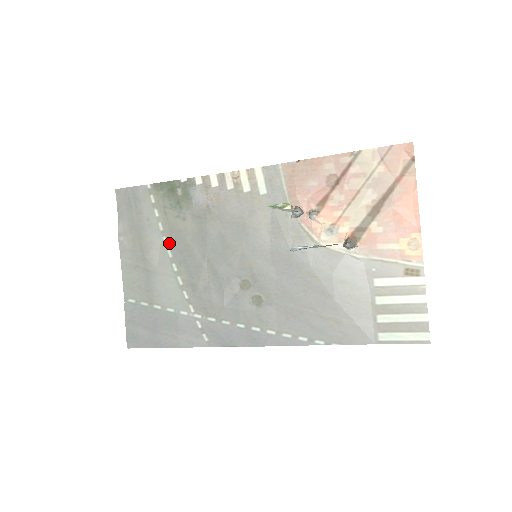
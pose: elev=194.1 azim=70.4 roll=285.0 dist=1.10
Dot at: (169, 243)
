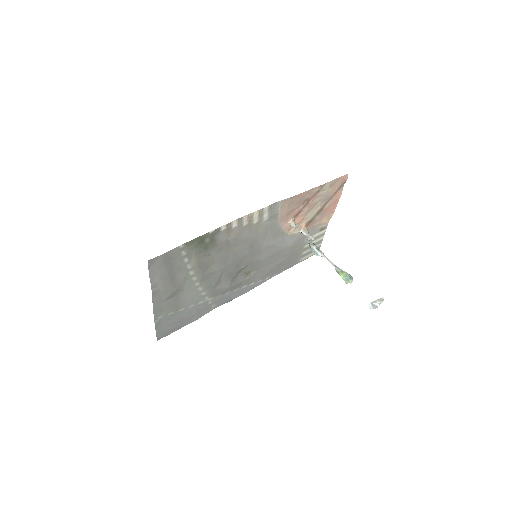
Dot at: (195, 273)
